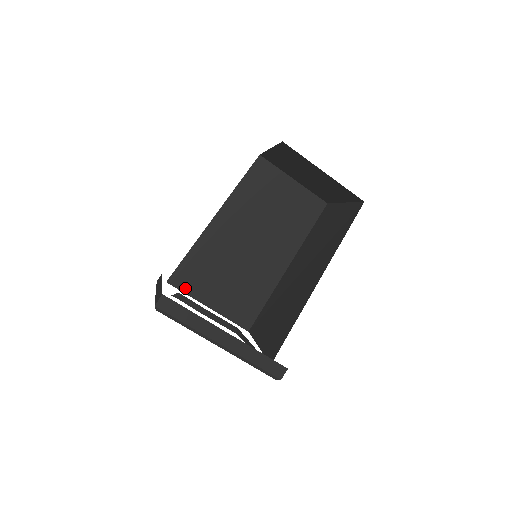
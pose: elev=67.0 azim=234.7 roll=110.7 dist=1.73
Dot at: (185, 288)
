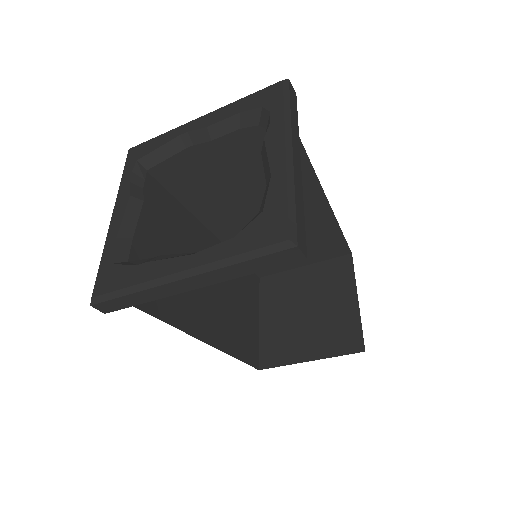
Dot at: occluded
